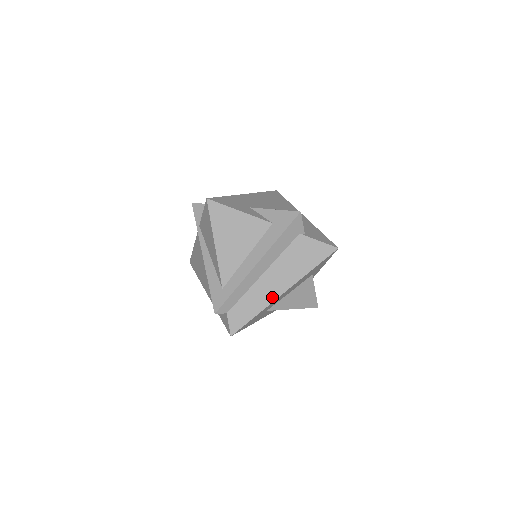
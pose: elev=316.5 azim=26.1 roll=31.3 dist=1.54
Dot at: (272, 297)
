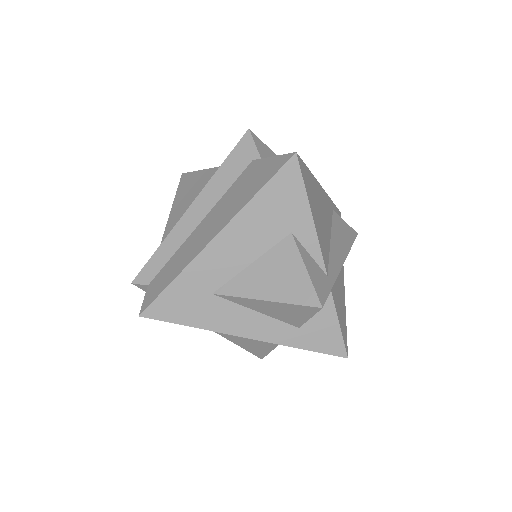
Dot at: (199, 249)
